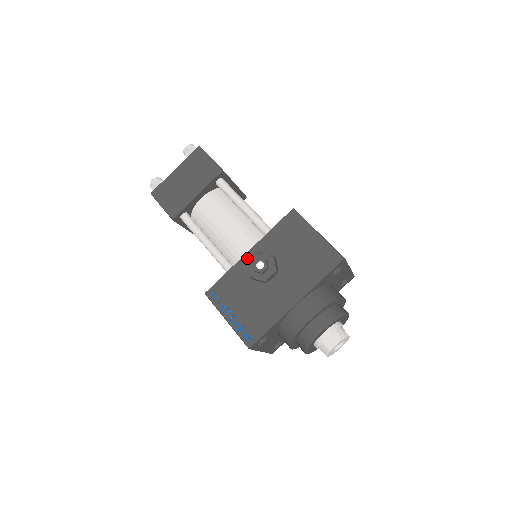
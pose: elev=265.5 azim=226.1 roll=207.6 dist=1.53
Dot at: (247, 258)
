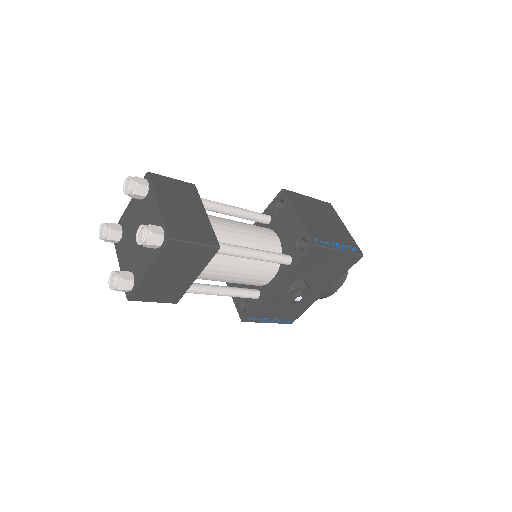
Dot at: (276, 291)
